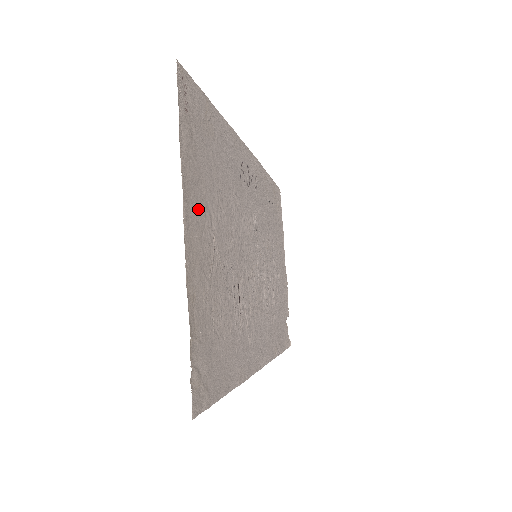
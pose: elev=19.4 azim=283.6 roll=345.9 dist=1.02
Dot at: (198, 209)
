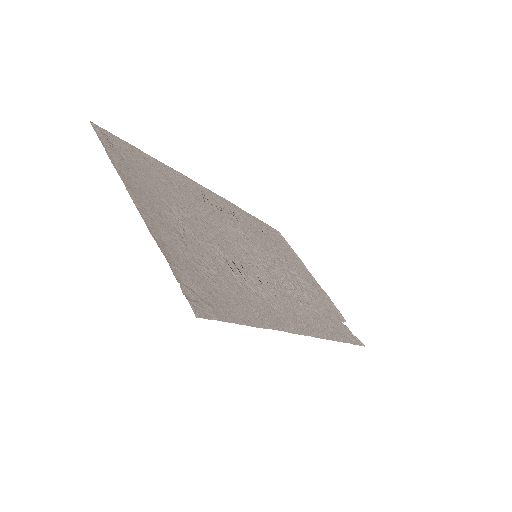
Dot at: (149, 198)
